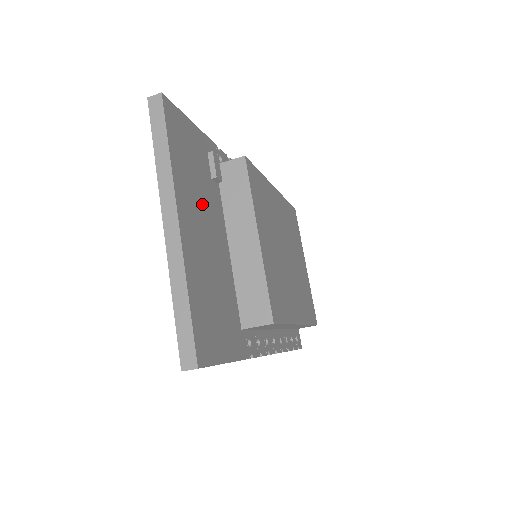
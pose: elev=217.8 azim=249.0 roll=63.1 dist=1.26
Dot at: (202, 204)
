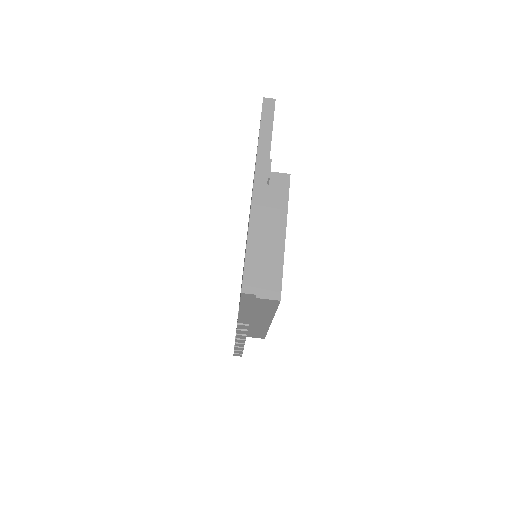
Dot at: occluded
